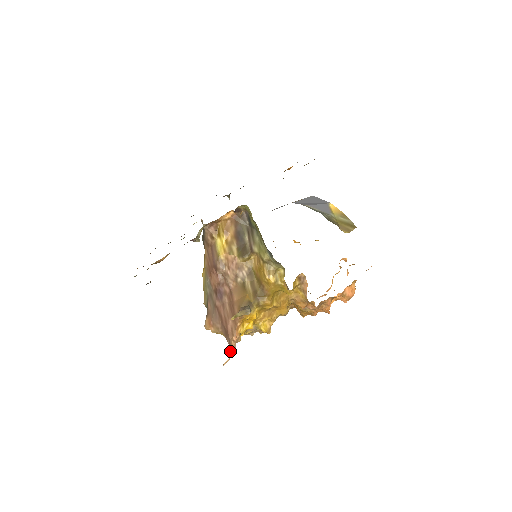
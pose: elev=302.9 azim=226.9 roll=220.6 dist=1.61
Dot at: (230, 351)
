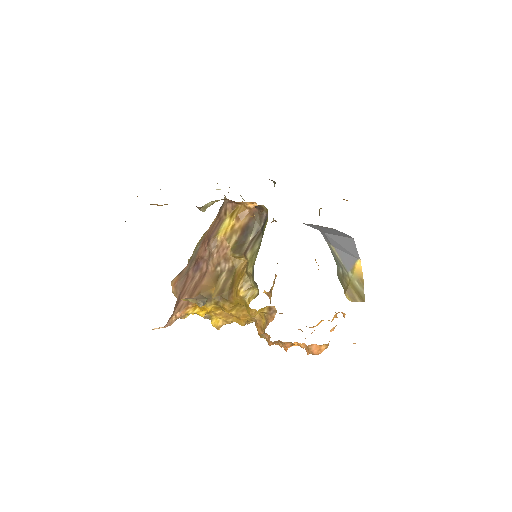
Dot at: (168, 321)
